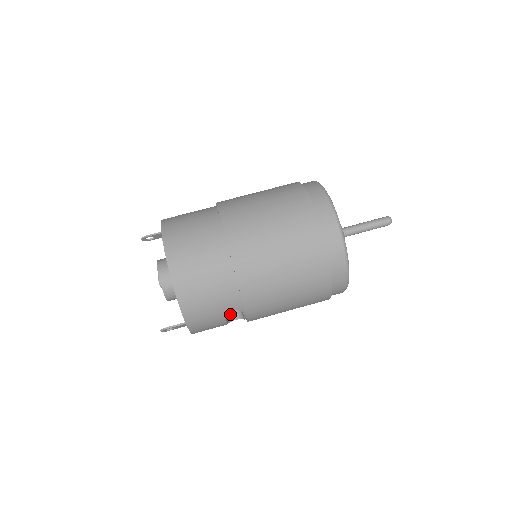
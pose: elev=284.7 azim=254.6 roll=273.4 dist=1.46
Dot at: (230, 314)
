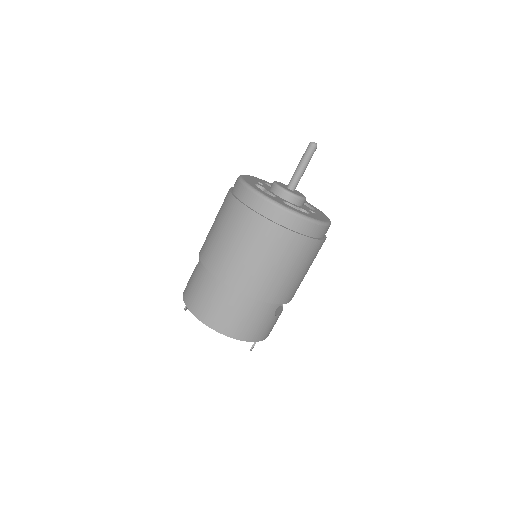
Dot at: occluded
